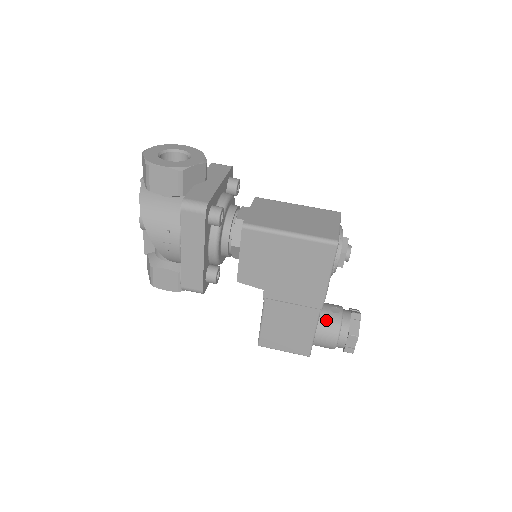
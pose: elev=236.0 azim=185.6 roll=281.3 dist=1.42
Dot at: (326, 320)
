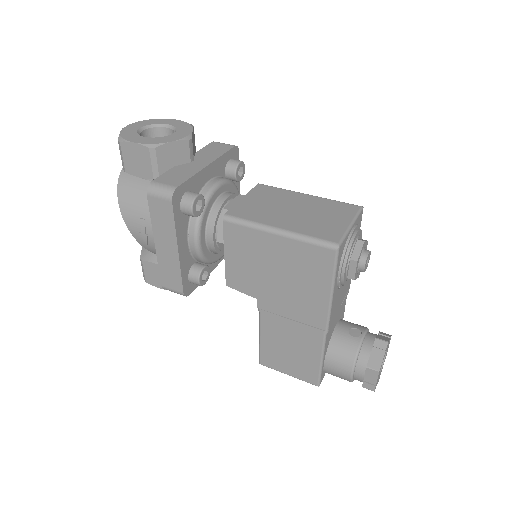
Dot at: (339, 344)
